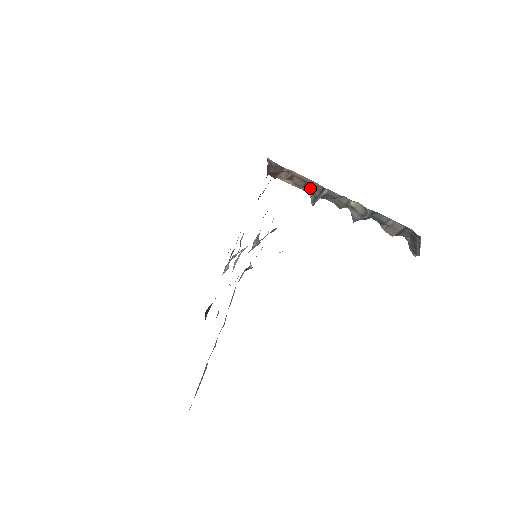
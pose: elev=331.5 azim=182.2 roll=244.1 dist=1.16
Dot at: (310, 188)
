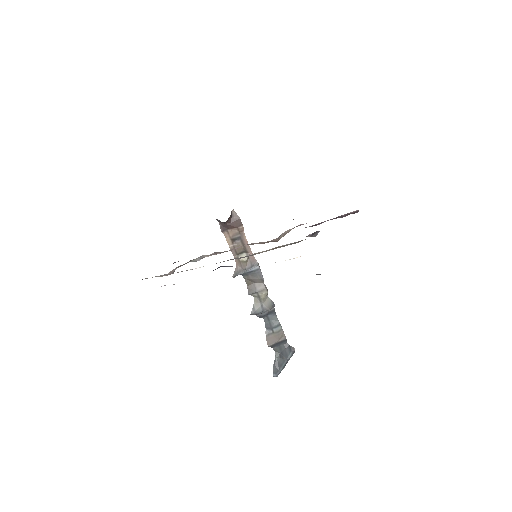
Dot at: (244, 258)
